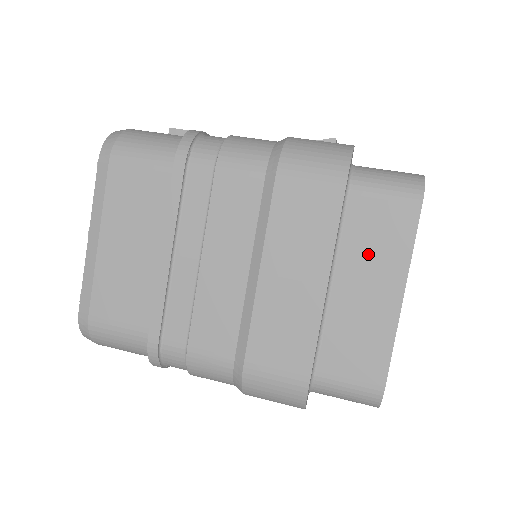
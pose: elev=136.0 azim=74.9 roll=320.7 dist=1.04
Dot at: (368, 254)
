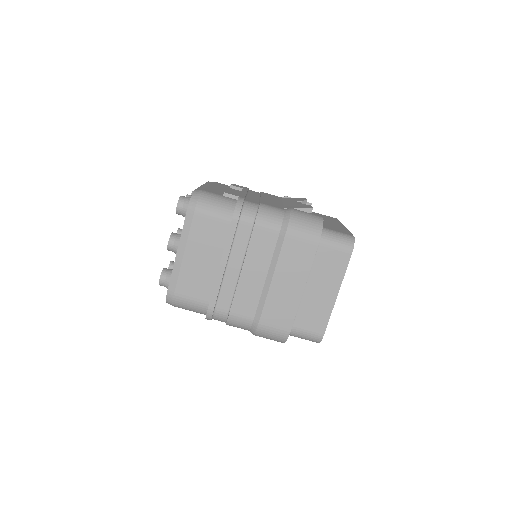
Dot at: (324, 274)
